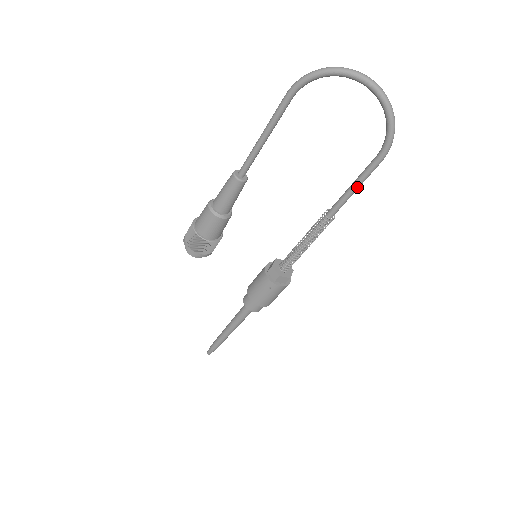
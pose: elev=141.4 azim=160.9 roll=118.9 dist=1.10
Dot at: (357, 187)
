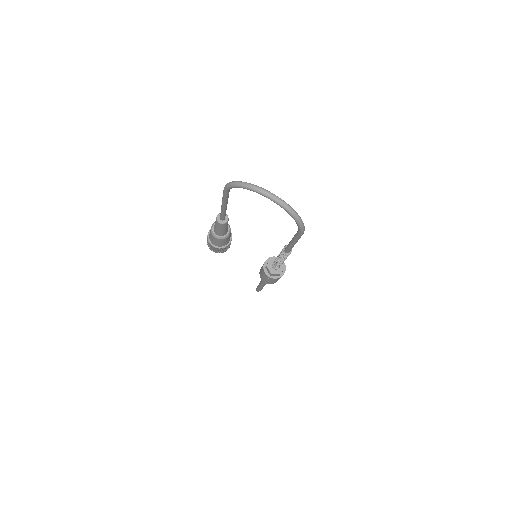
Dot at: (294, 243)
